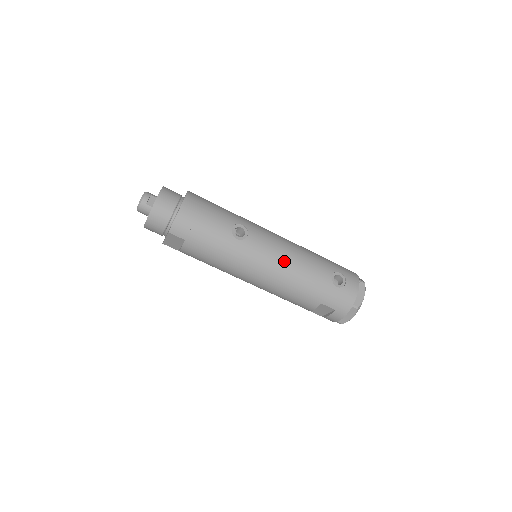
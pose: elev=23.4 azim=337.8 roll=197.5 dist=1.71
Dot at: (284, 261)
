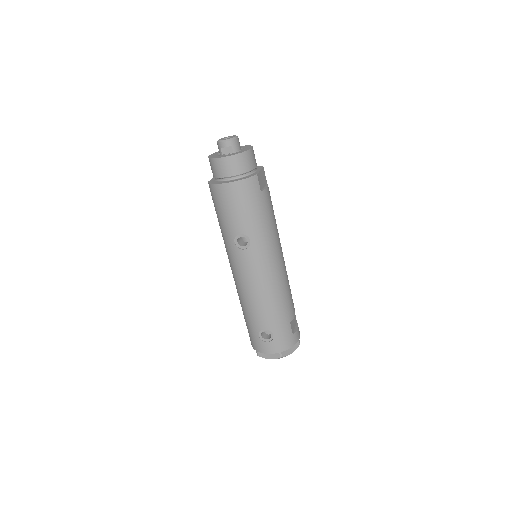
Dot at: (246, 287)
